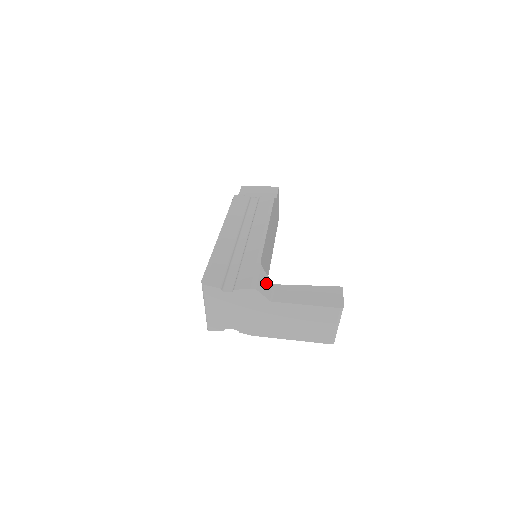
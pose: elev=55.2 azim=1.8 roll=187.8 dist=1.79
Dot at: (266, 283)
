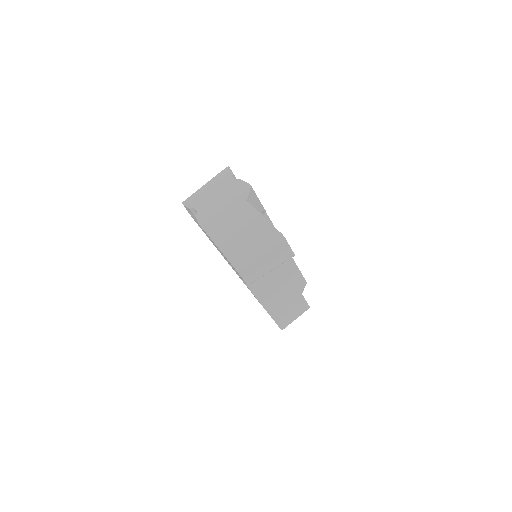
Dot at: (257, 206)
